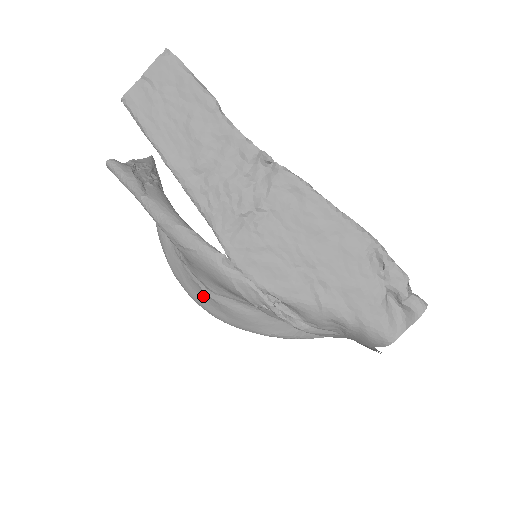
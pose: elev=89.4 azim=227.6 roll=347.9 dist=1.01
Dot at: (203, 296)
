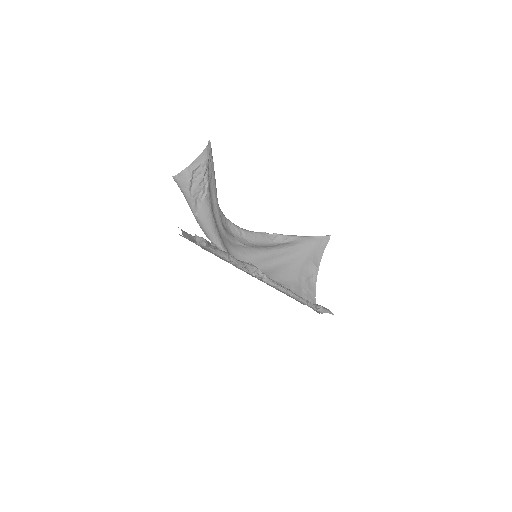
Dot at: (231, 234)
